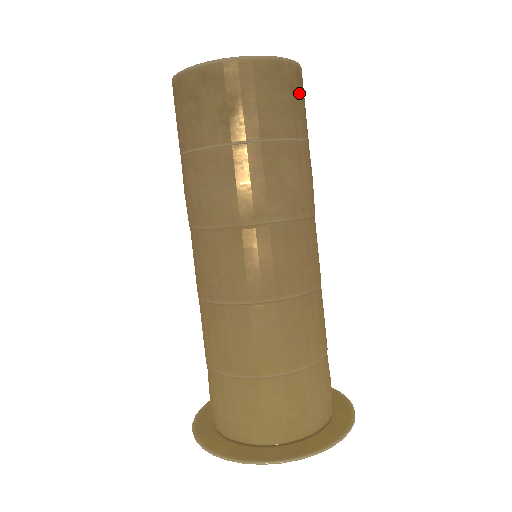
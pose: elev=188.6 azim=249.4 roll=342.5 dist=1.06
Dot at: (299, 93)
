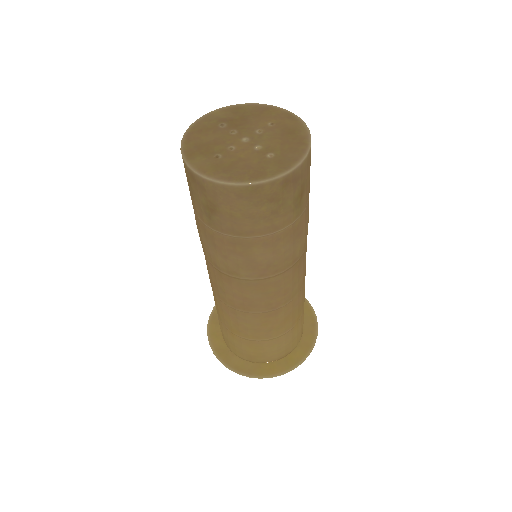
Dot at: (285, 196)
